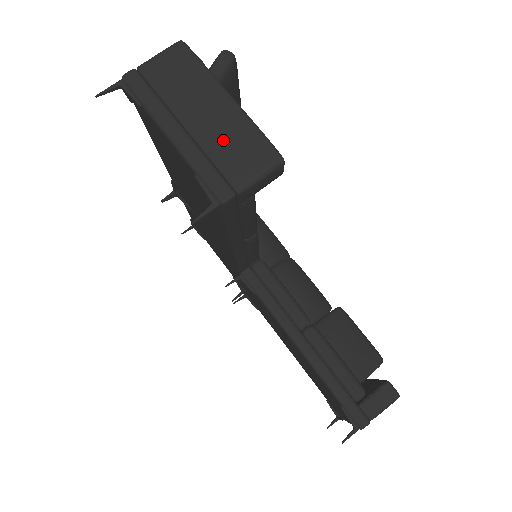
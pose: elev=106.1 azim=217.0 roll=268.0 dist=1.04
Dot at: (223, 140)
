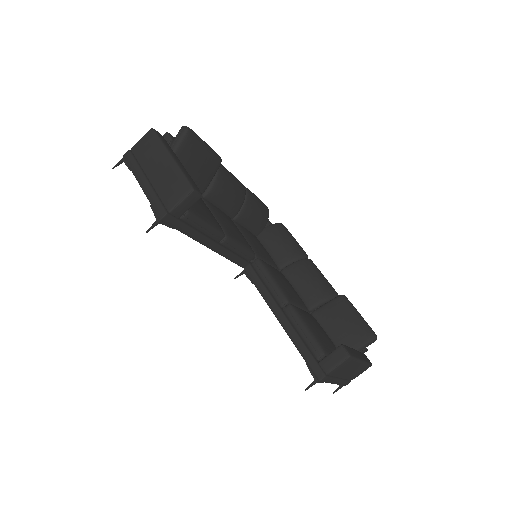
Dot at: (164, 183)
